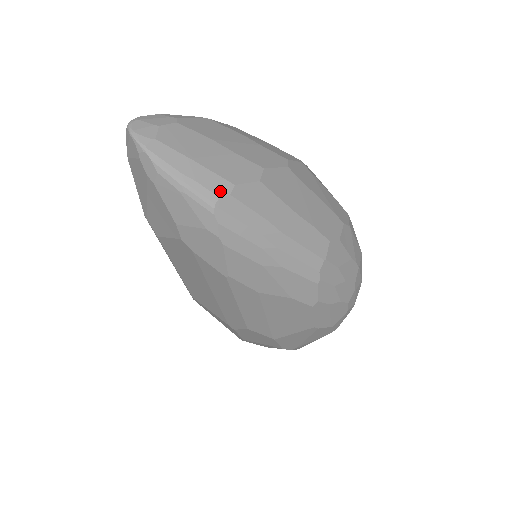
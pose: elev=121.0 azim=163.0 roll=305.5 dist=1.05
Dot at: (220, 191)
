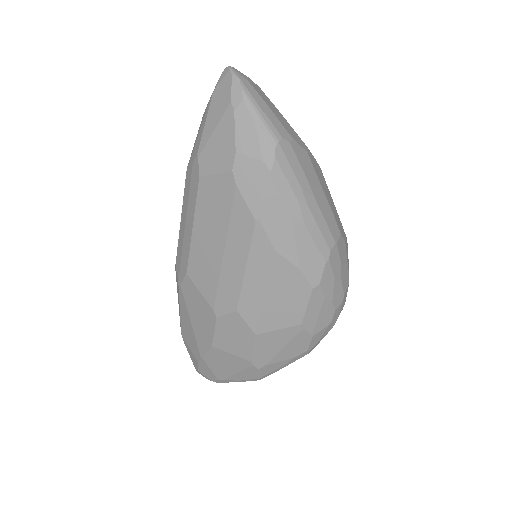
Dot at: (284, 136)
